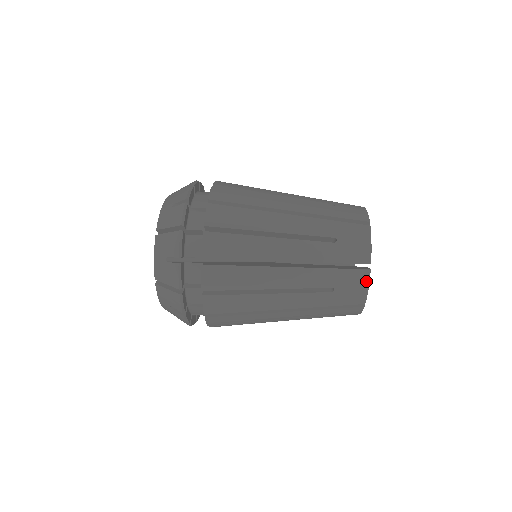
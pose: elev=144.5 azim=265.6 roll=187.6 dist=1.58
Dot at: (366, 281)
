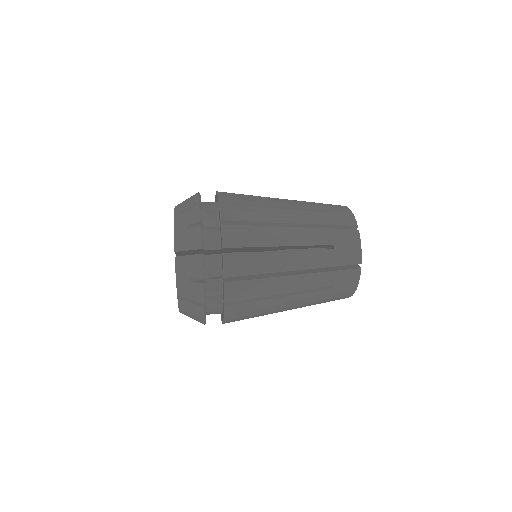
Dot at: (358, 277)
